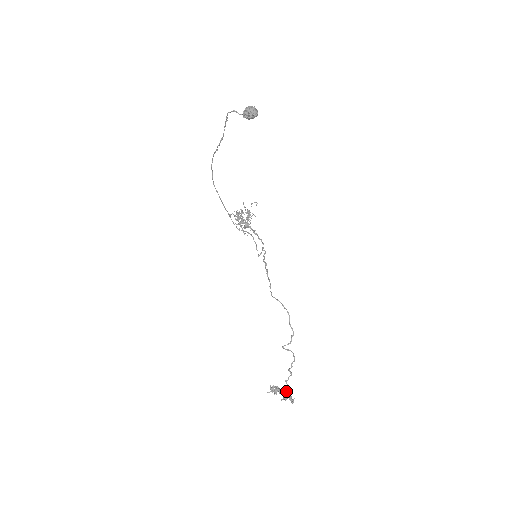
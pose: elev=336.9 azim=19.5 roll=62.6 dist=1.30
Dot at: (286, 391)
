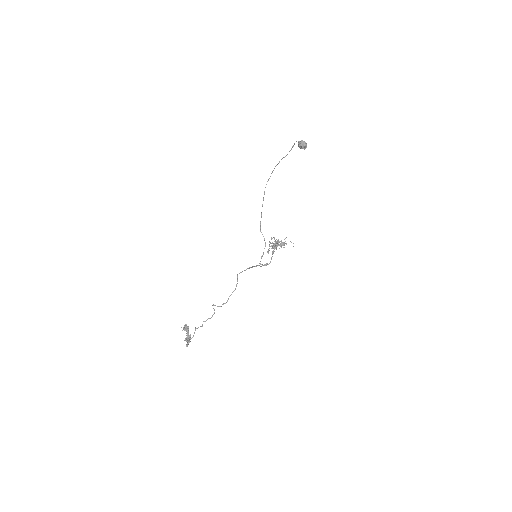
Dot at: (190, 336)
